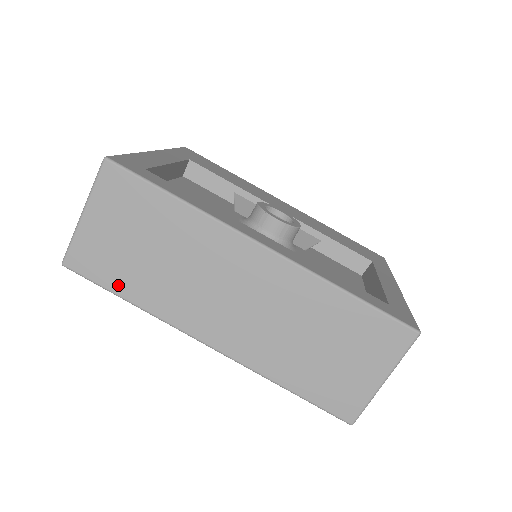
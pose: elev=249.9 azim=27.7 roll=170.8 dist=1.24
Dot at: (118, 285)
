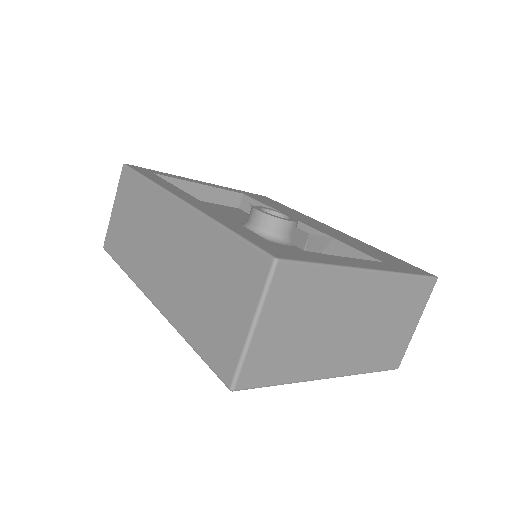
Dot at: (120, 256)
